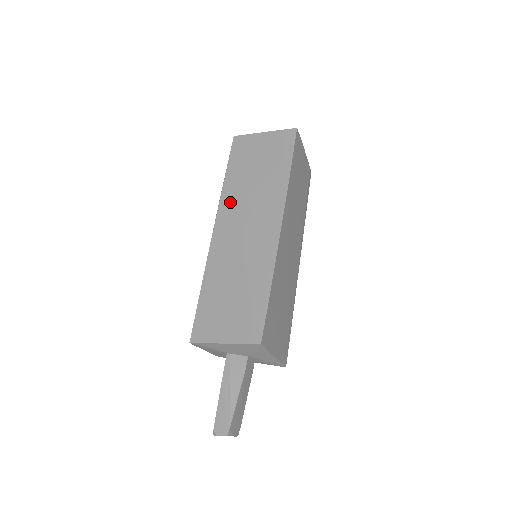
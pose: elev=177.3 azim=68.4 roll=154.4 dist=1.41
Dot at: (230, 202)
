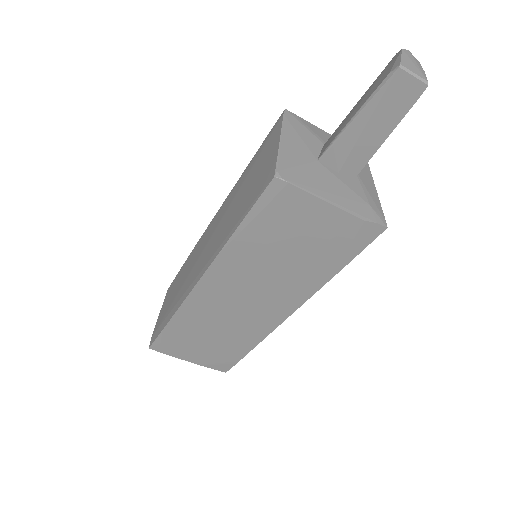
Dot at: occluded
